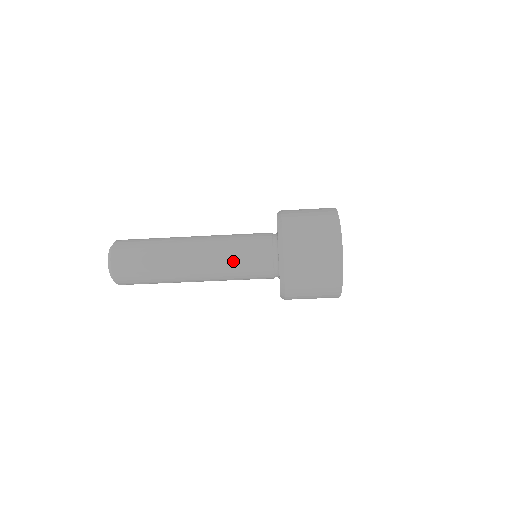
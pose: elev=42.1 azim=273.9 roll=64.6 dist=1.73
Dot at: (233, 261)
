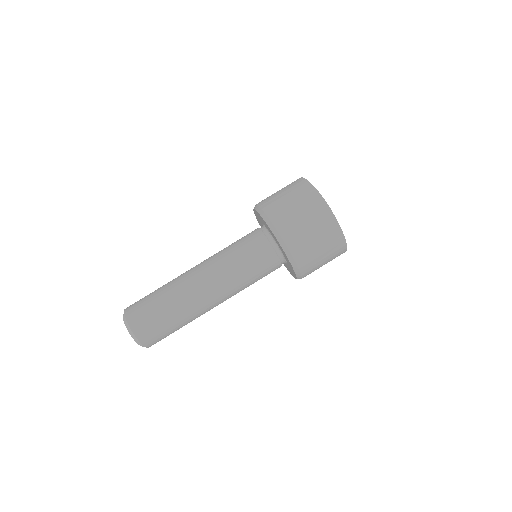
Dot at: (227, 248)
